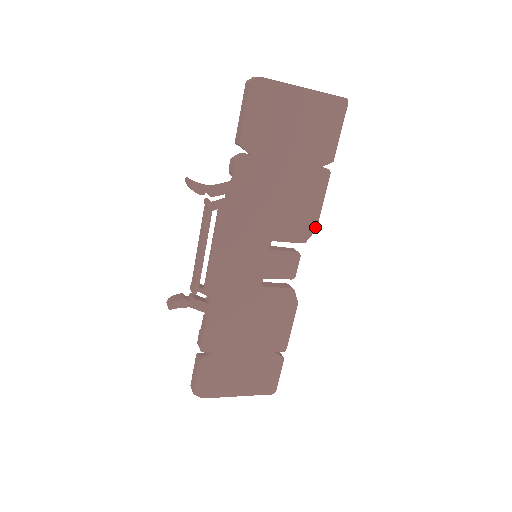
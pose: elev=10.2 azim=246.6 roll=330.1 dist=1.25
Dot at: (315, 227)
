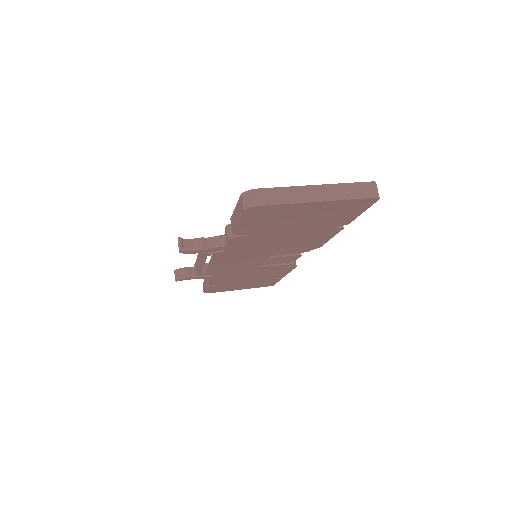
Dot at: (319, 246)
